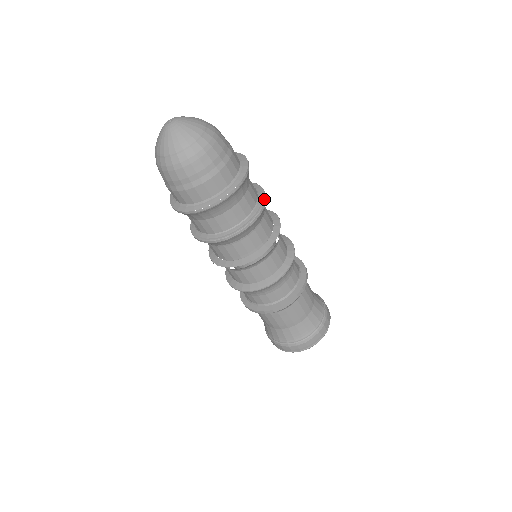
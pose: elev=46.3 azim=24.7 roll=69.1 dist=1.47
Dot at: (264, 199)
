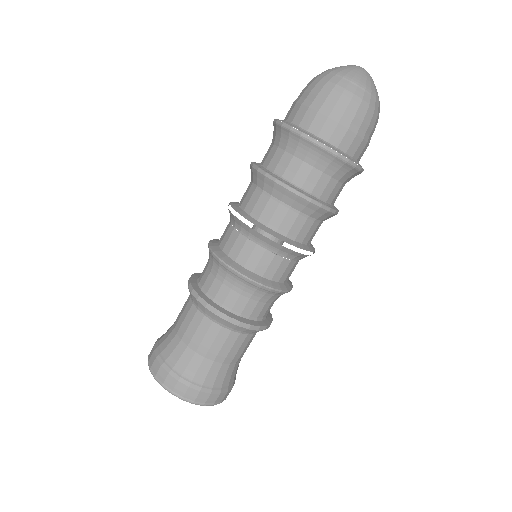
Dot at: (335, 209)
